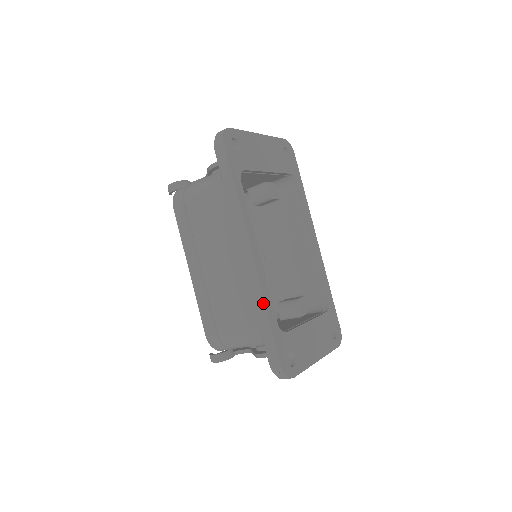
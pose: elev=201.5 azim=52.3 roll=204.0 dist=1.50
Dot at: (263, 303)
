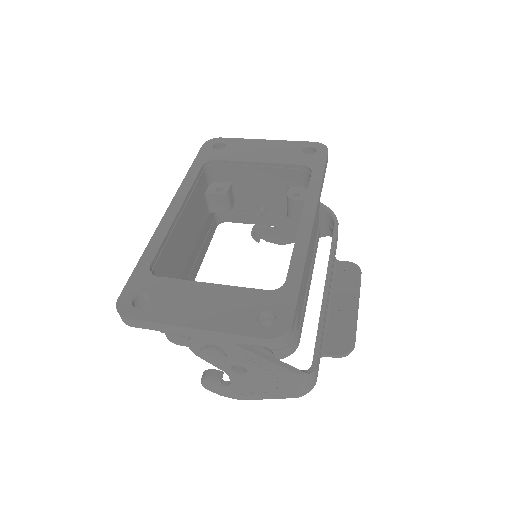
Dot at: (148, 246)
